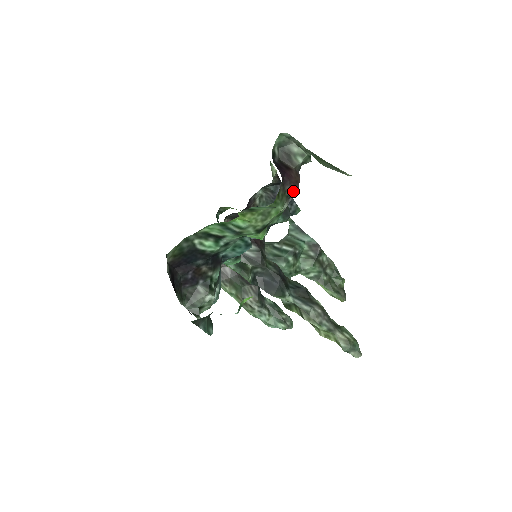
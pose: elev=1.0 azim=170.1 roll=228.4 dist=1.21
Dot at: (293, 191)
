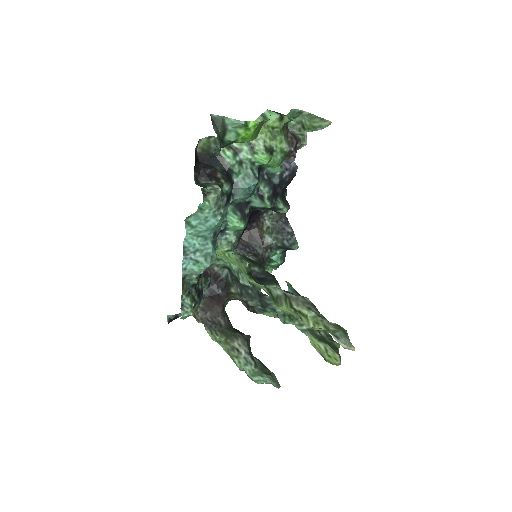
Dot at: (293, 140)
